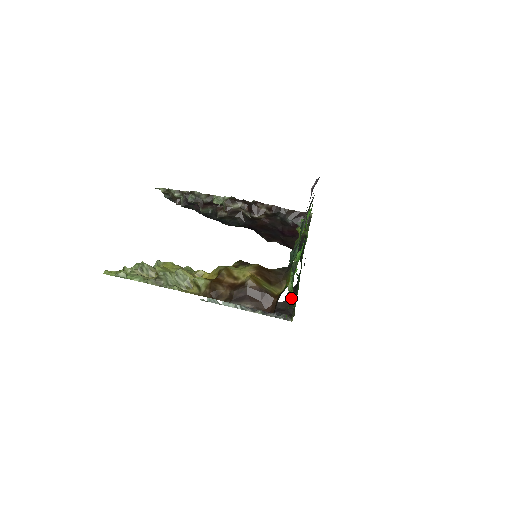
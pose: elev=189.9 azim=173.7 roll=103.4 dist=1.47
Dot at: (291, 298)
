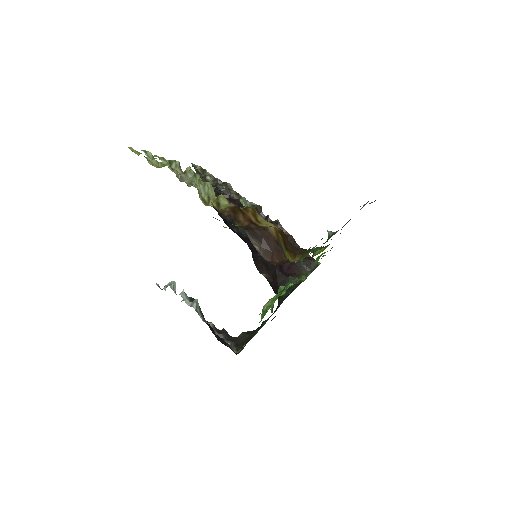
Dot at: occluded
